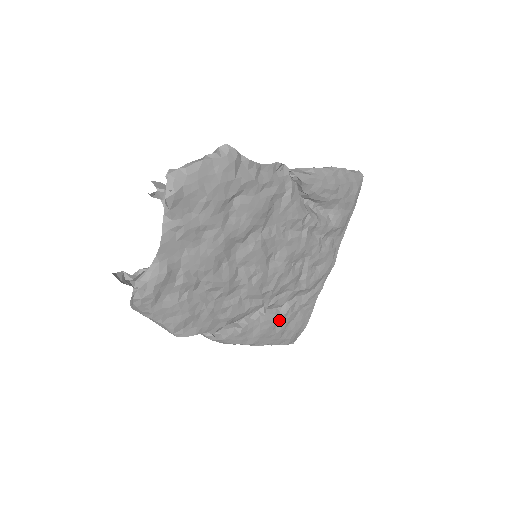
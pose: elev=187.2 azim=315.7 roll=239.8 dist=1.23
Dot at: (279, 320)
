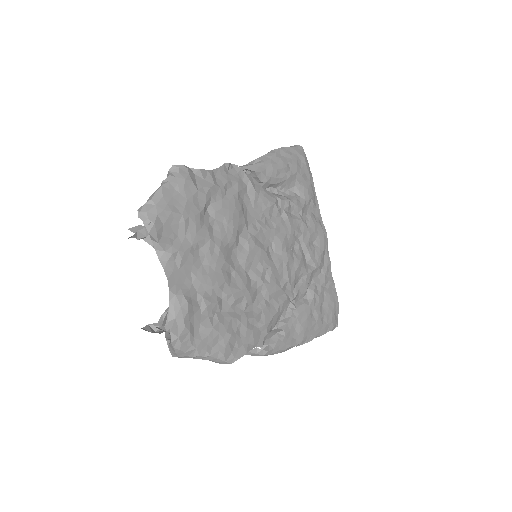
Dot at: (311, 307)
